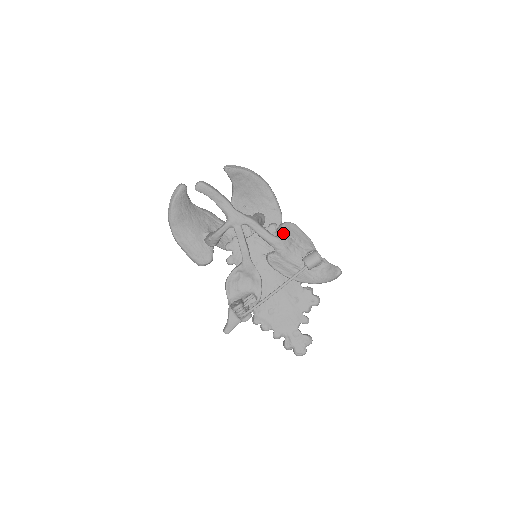
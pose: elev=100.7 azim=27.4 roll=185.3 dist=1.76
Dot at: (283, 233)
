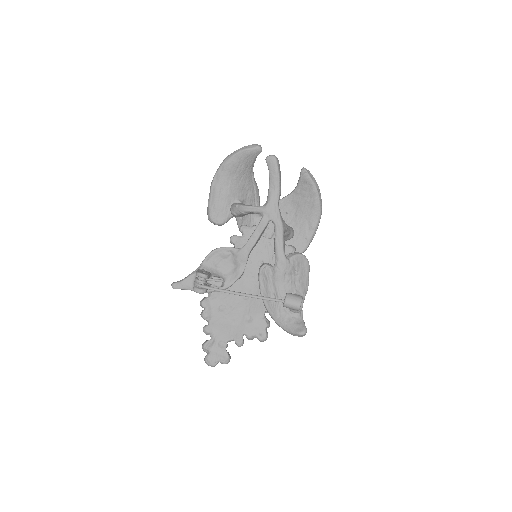
Dot at: (294, 260)
